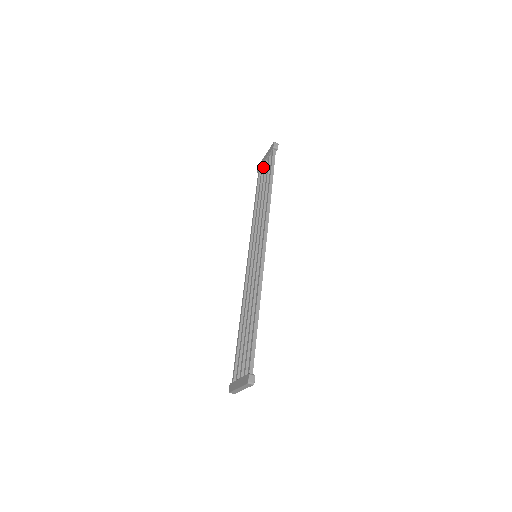
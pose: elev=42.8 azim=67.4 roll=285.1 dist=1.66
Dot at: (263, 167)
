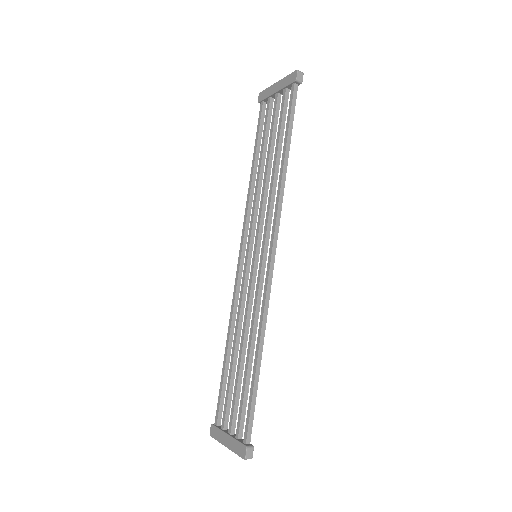
Dot at: (271, 100)
